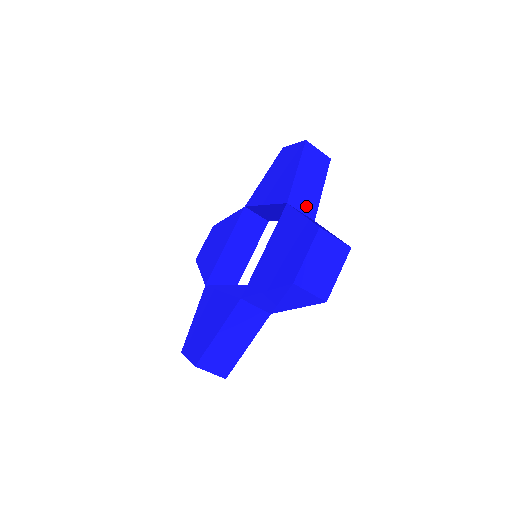
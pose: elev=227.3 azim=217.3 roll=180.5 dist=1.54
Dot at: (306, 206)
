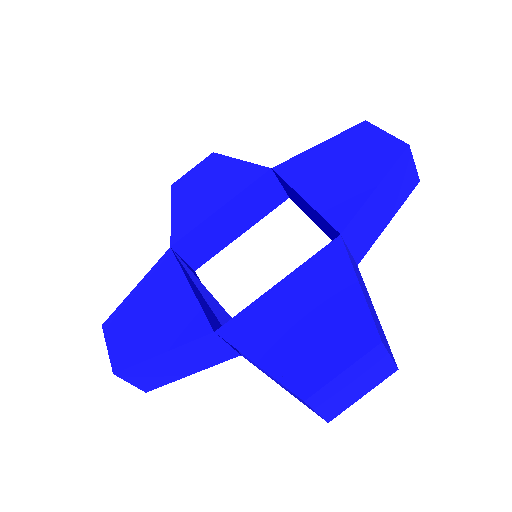
Dot at: (359, 243)
